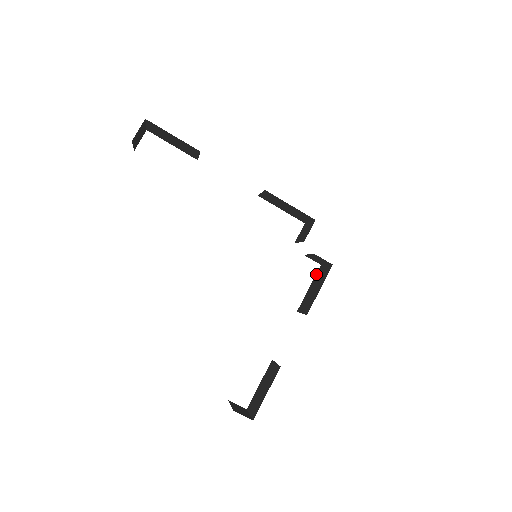
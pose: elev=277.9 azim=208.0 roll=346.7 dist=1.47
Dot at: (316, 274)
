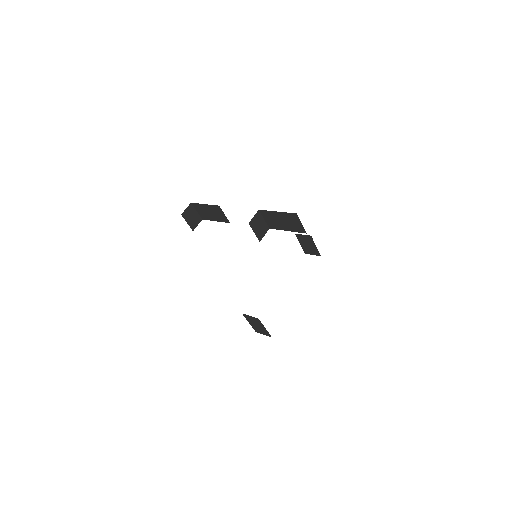
Dot at: occluded
